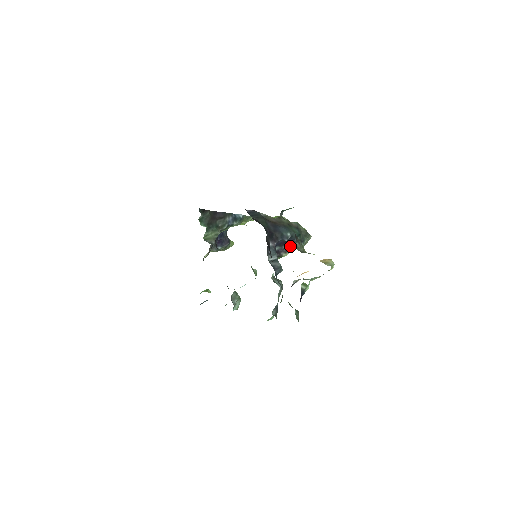
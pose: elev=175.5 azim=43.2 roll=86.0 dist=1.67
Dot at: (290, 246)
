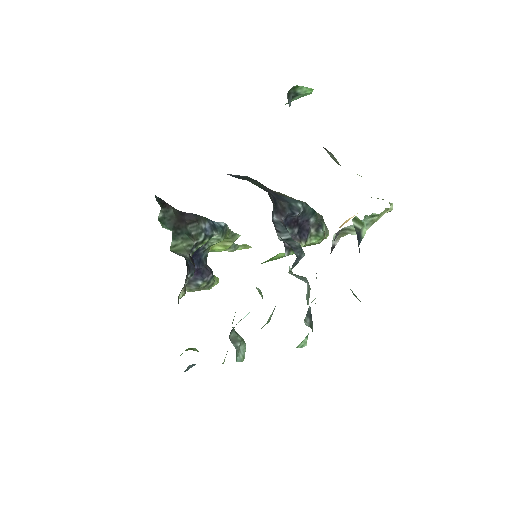
Dot at: (304, 231)
